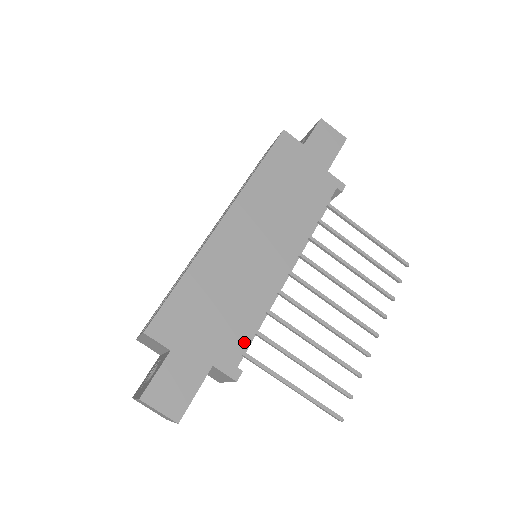
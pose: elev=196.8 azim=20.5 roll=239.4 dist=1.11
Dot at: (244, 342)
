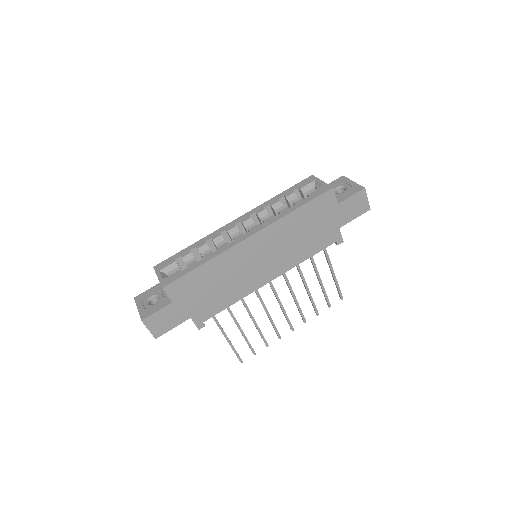
Dot at: (216, 312)
